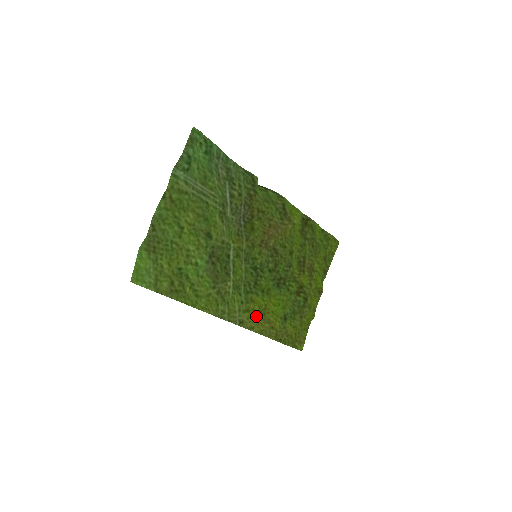
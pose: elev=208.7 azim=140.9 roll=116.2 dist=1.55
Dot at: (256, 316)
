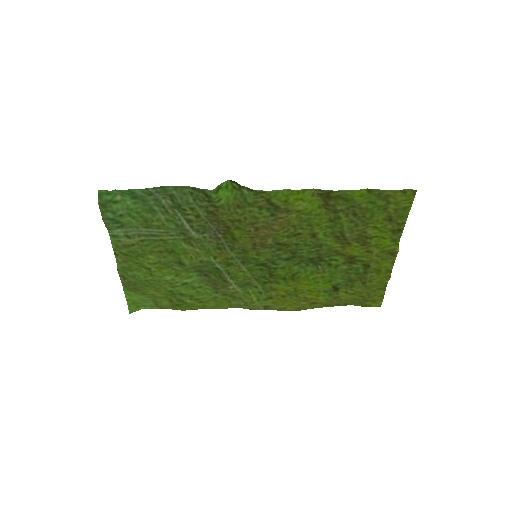
Dot at: (284, 299)
